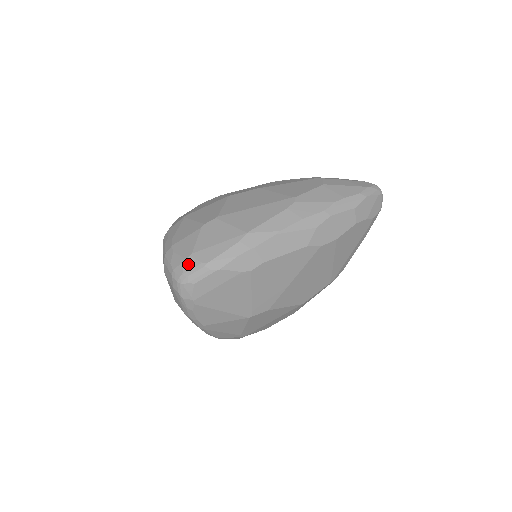
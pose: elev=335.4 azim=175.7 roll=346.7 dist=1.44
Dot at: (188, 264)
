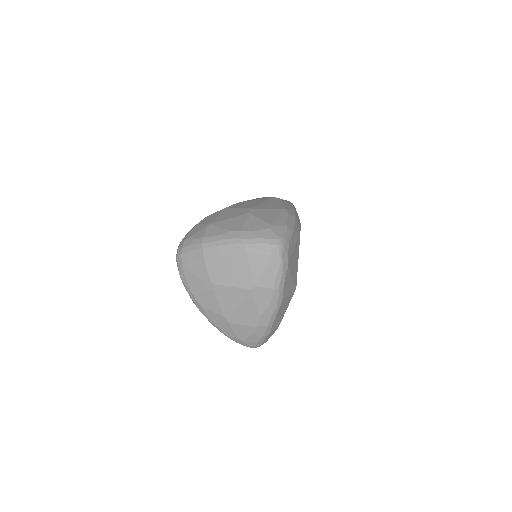
Dot at: (276, 230)
